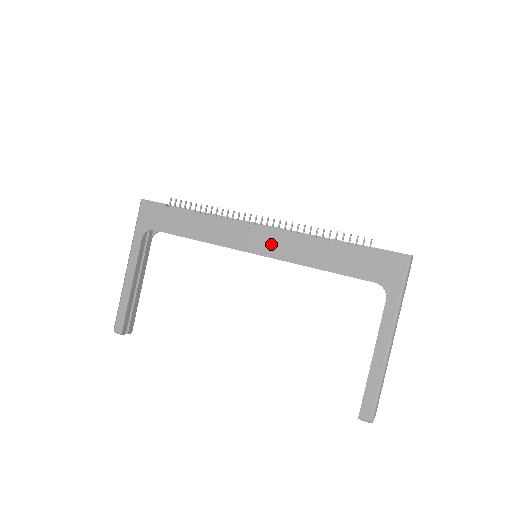
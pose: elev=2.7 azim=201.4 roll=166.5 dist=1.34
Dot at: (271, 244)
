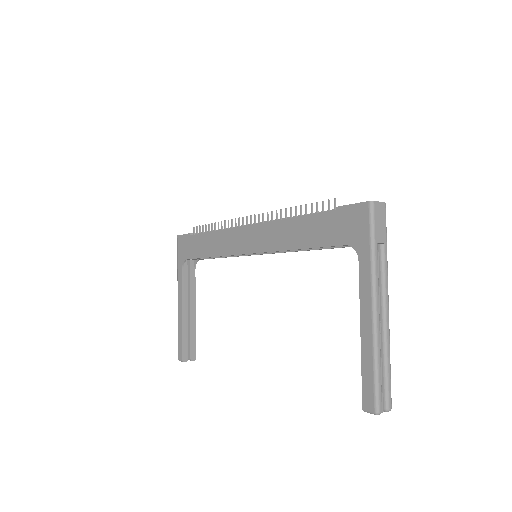
Dot at: (259, 239)
